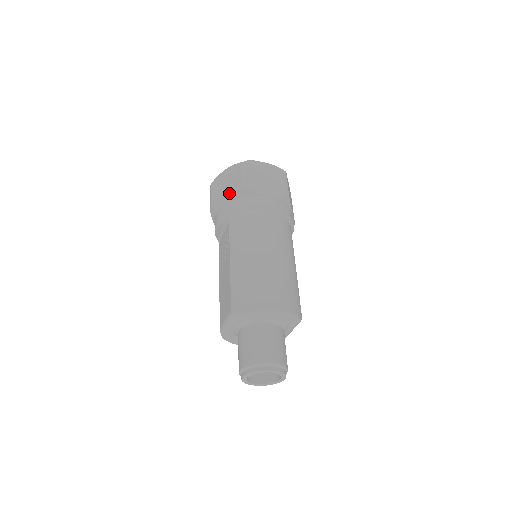
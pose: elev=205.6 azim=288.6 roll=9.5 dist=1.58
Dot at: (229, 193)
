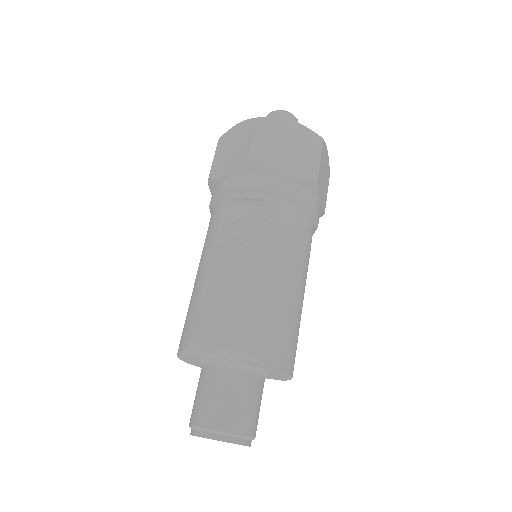
Dot at: (293, 166)
